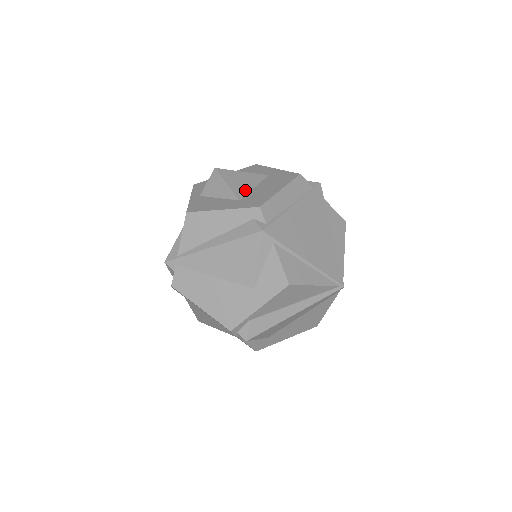
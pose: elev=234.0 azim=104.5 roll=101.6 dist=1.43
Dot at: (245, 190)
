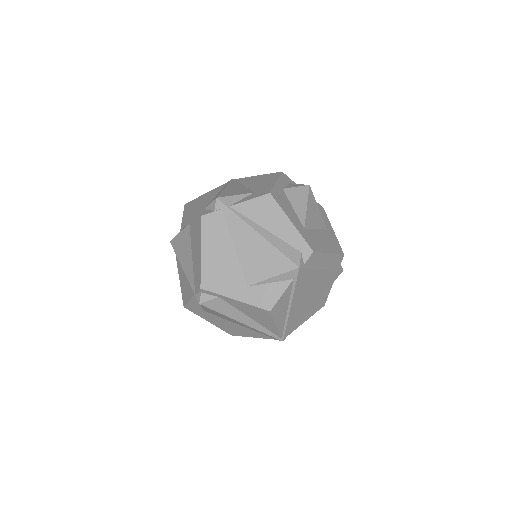
Dot at: (311, 224)
